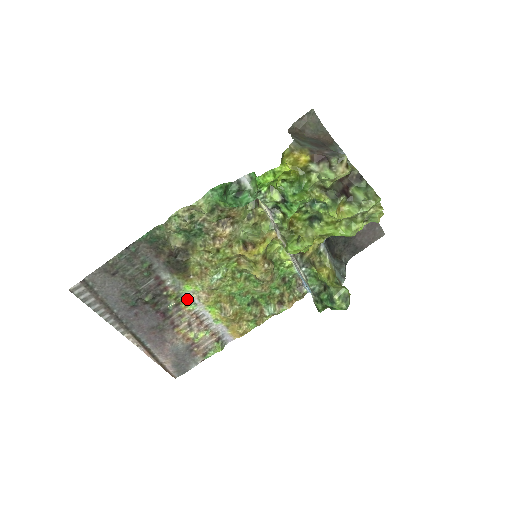
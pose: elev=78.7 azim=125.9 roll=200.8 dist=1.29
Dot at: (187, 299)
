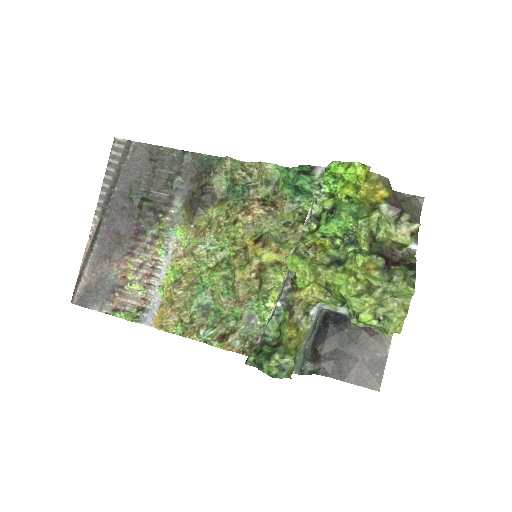
Dot at: (167, 241)
